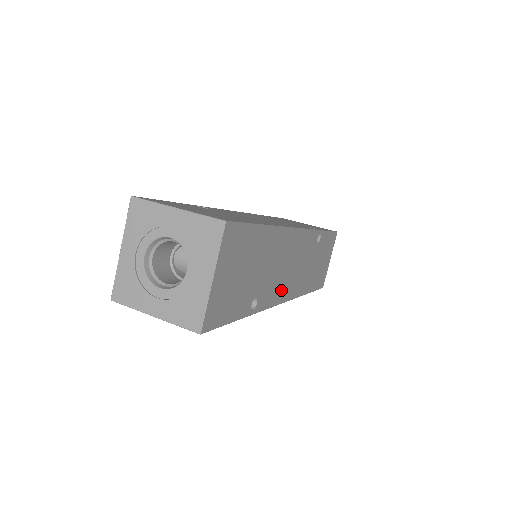
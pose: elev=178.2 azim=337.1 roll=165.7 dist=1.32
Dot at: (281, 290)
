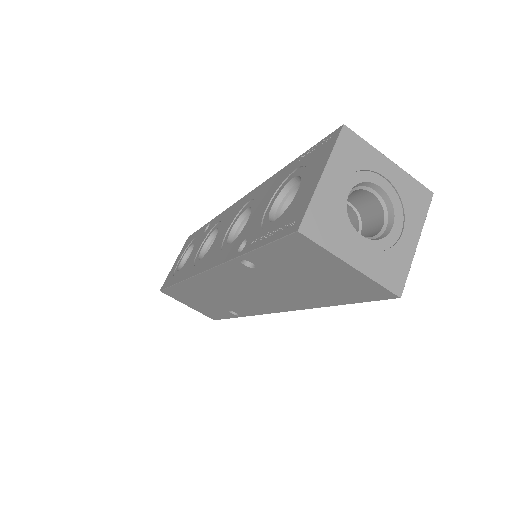
Dot at: occluded
